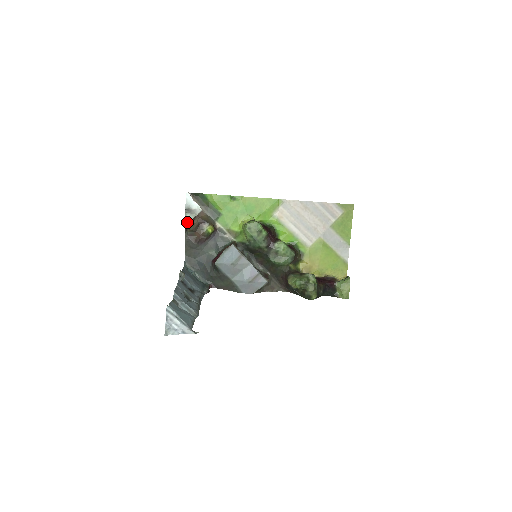
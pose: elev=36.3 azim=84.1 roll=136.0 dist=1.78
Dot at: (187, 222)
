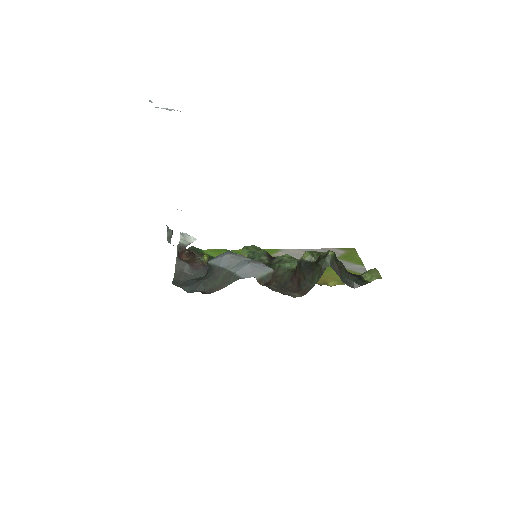
Dot at: (180, 244)
